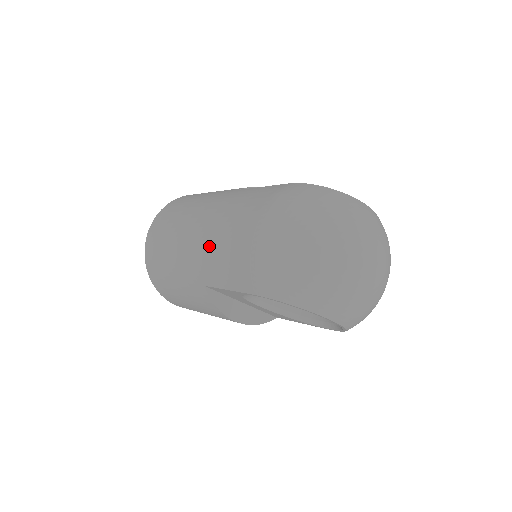
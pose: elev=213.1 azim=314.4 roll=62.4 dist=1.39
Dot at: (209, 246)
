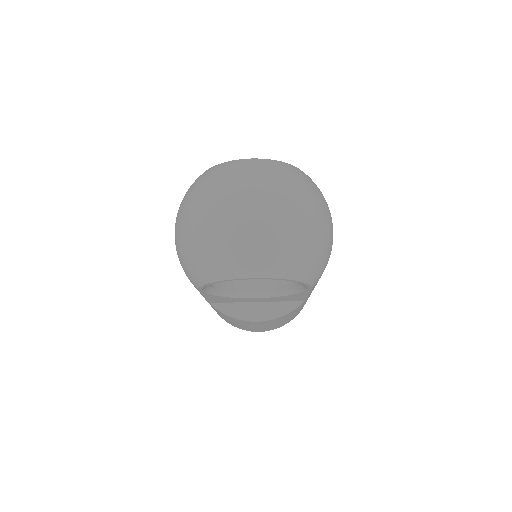
Dot at: occluded
